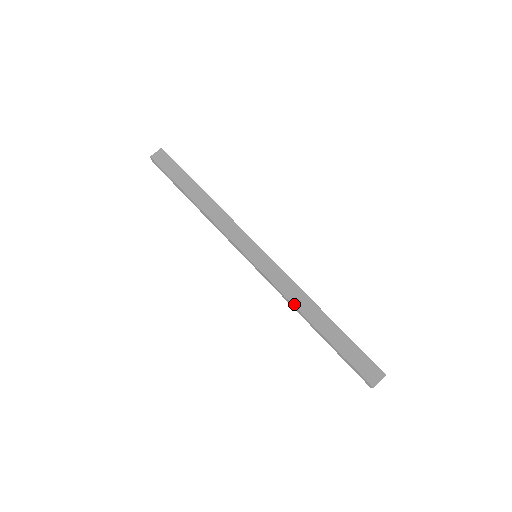
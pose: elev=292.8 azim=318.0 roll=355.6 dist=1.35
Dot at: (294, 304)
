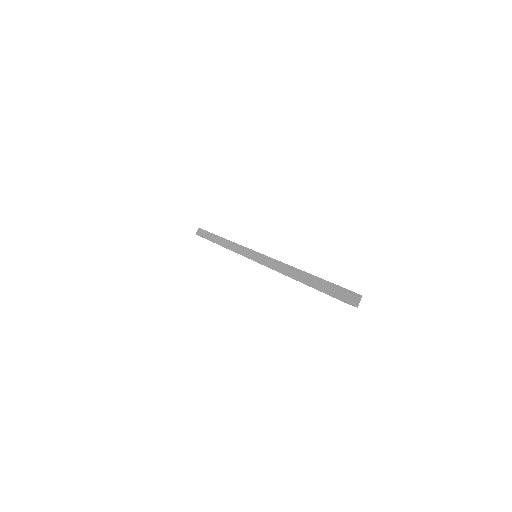
Dot at: (282, 262)
